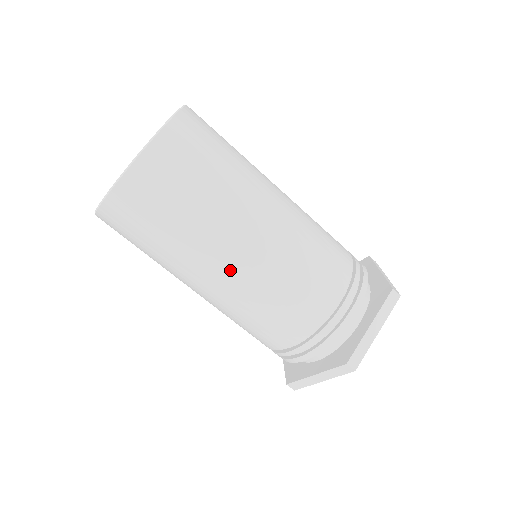
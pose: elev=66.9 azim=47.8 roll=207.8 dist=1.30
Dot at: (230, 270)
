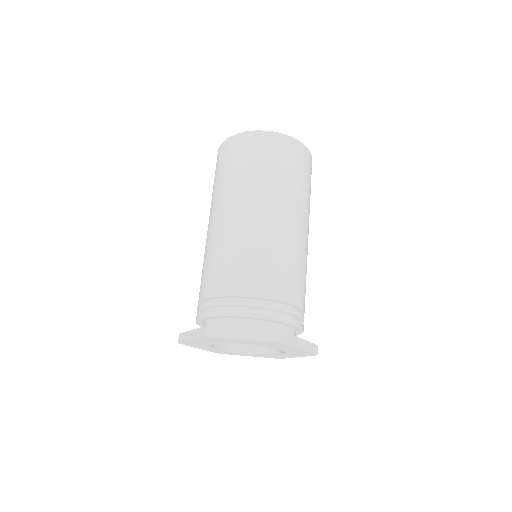
Dot at: (280, 220)
